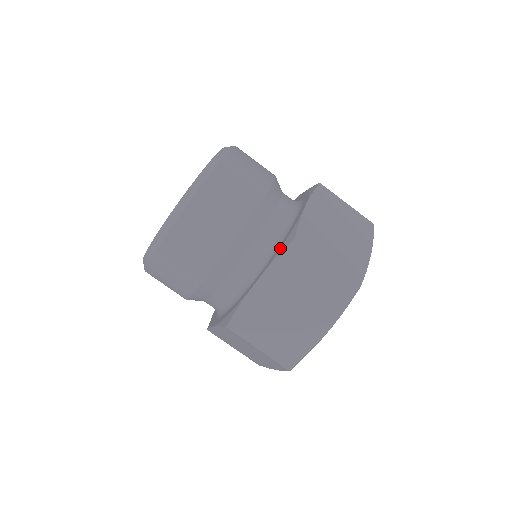
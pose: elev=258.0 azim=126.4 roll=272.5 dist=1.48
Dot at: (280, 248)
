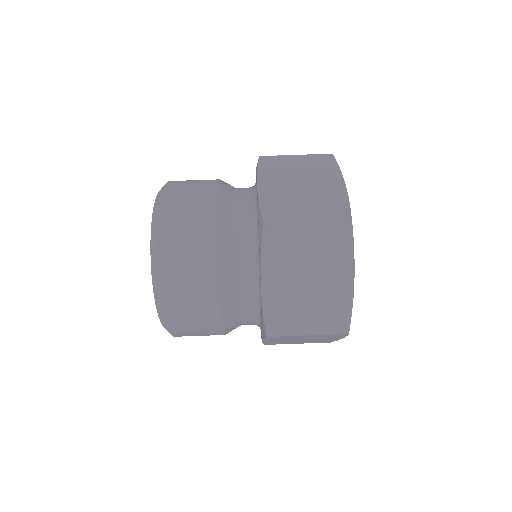
Dot at: (256, 171)
